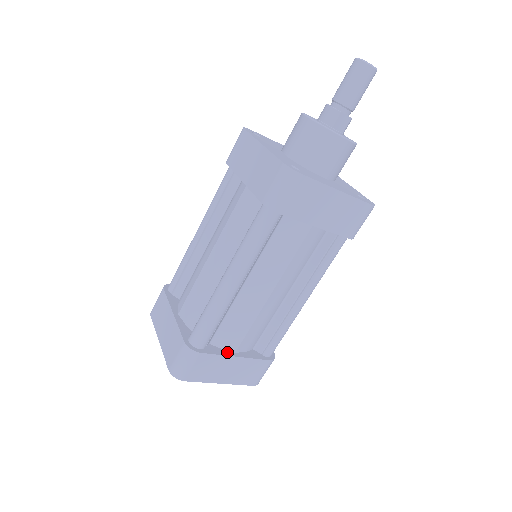
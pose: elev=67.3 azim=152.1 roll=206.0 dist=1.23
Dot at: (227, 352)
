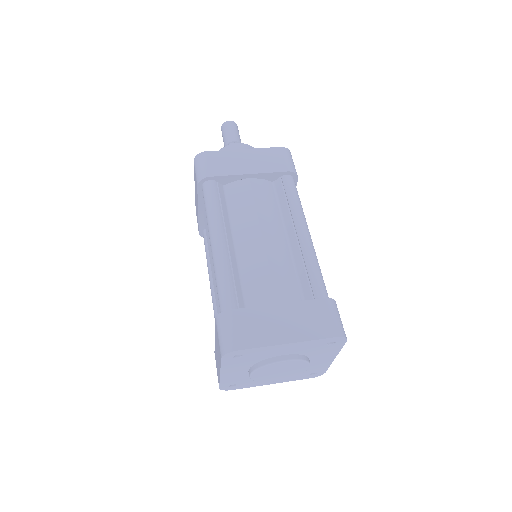
Dot at: (267, 307)
